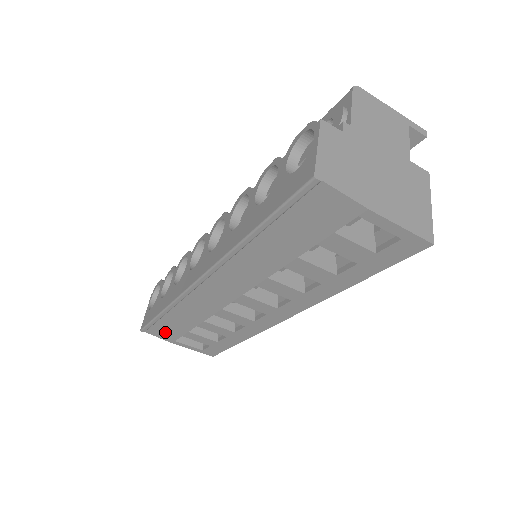
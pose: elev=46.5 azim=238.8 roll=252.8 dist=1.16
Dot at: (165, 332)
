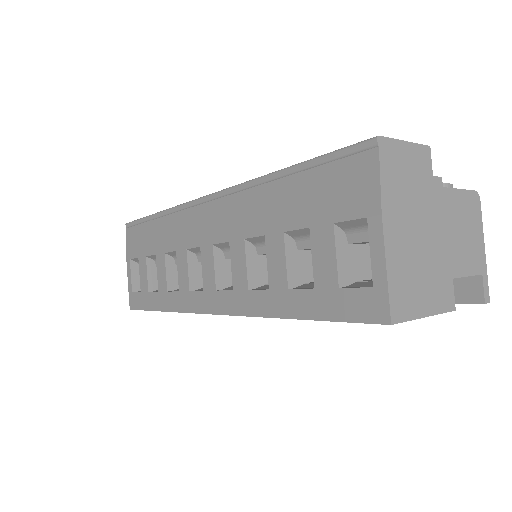
Dot at: (135, 241)
